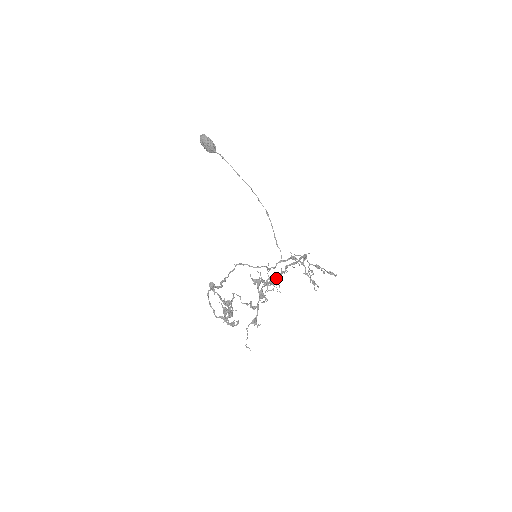
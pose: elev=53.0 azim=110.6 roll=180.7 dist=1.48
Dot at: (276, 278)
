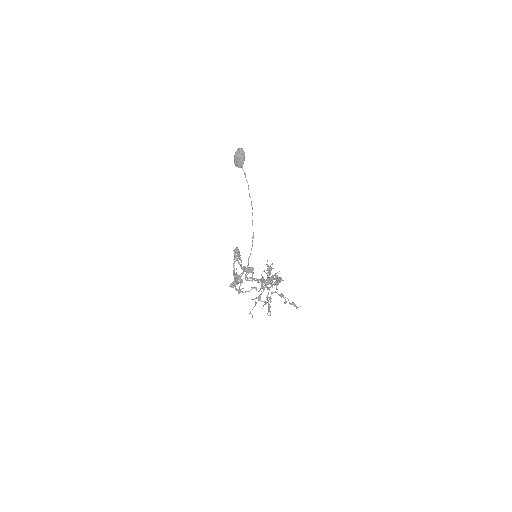
Dot at: occluded
